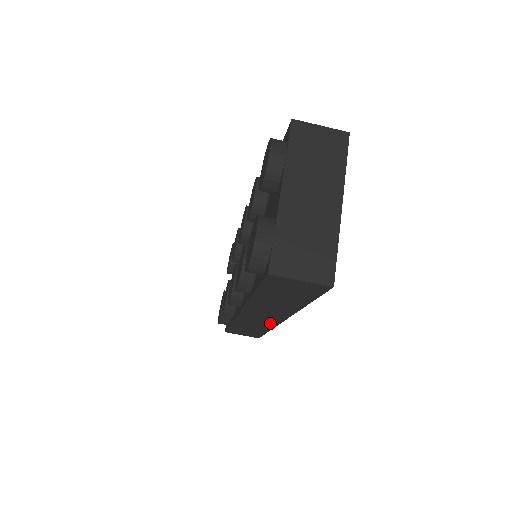
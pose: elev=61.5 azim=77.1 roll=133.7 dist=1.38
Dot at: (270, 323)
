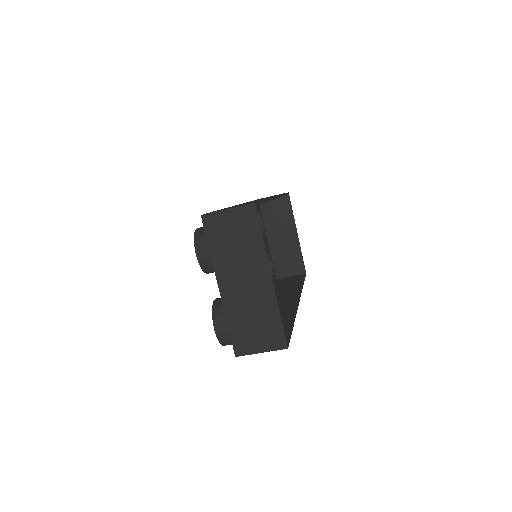
Dot at: (294, 295)
